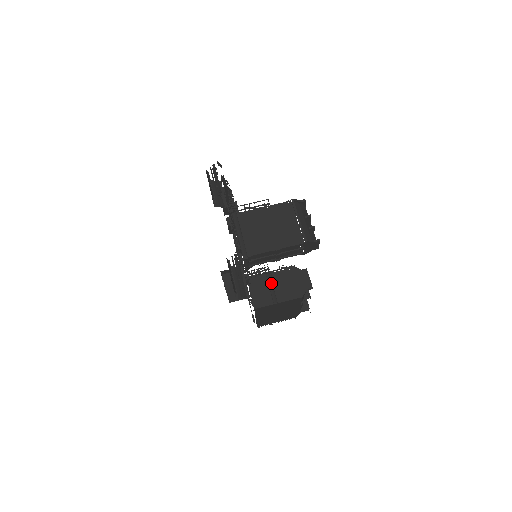
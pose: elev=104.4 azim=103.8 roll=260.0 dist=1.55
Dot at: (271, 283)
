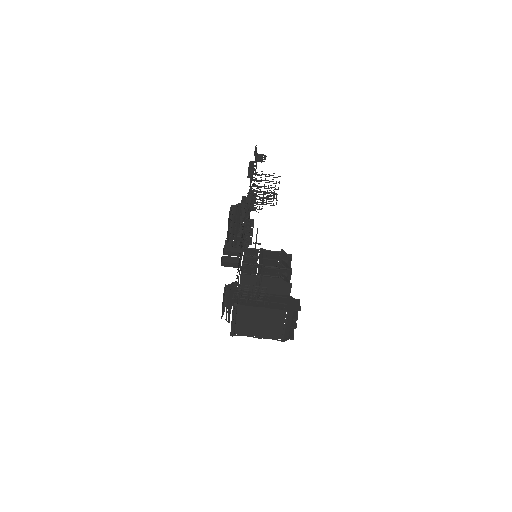
Dot at: (259, 285)
